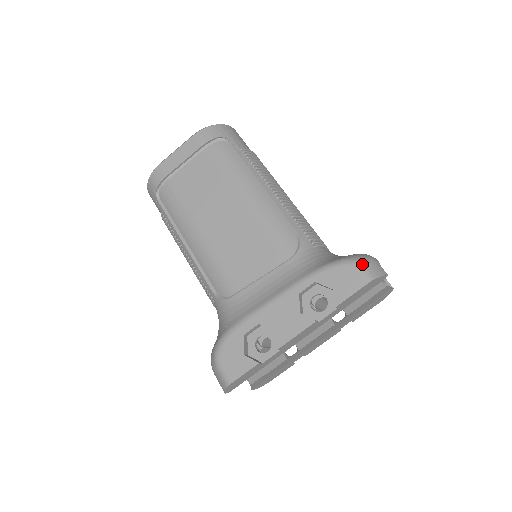
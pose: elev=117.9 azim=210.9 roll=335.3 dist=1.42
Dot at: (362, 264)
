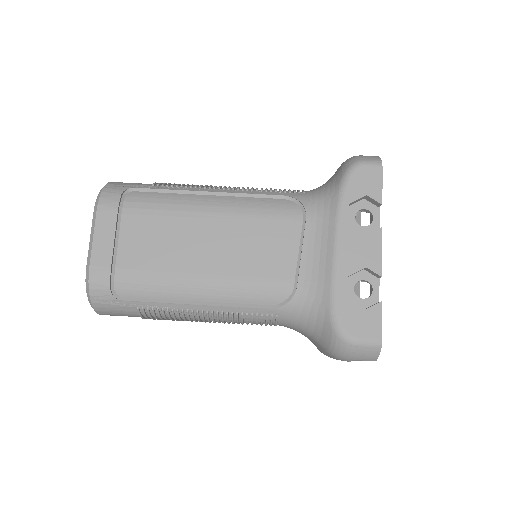
Dot at: (363, 160)
